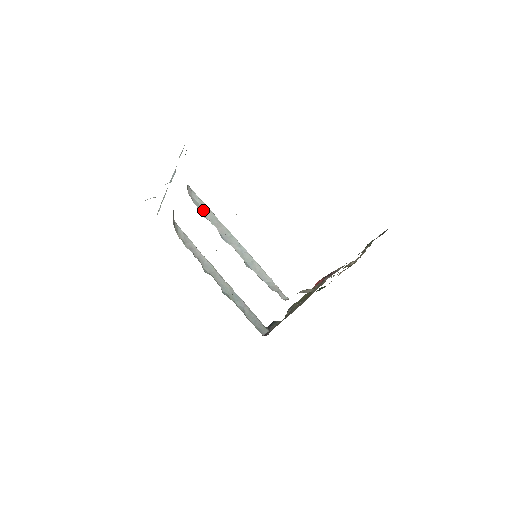
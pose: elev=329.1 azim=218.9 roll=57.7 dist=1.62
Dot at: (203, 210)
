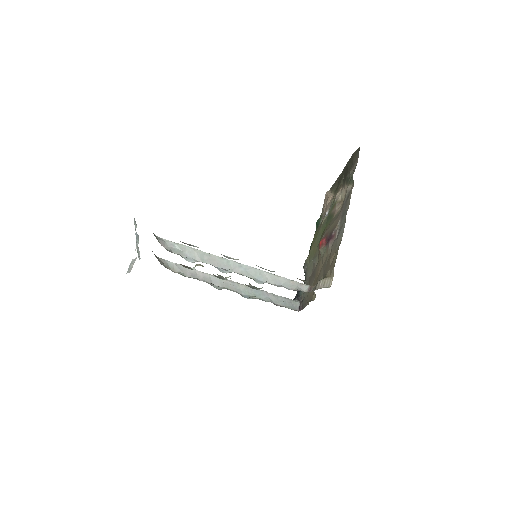
Dot at: (187, 254)
